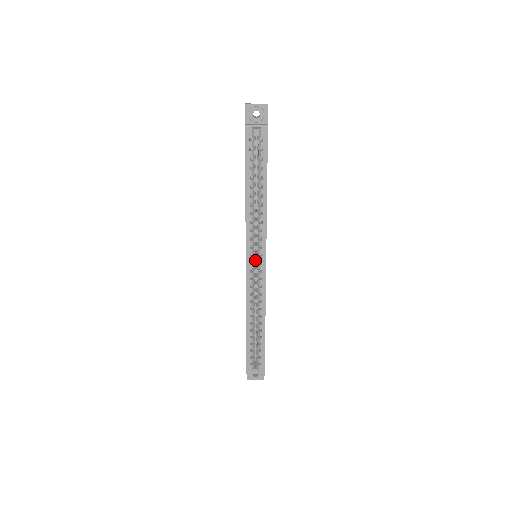
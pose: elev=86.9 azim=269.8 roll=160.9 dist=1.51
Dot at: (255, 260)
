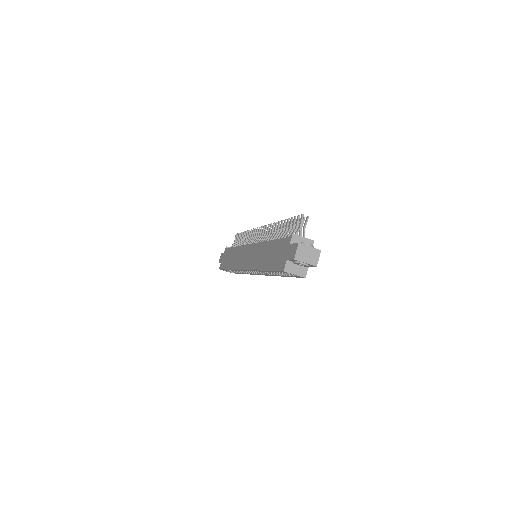
Dot at: occluded
